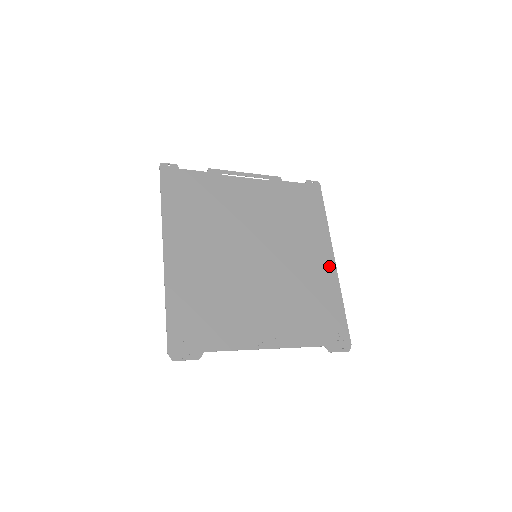
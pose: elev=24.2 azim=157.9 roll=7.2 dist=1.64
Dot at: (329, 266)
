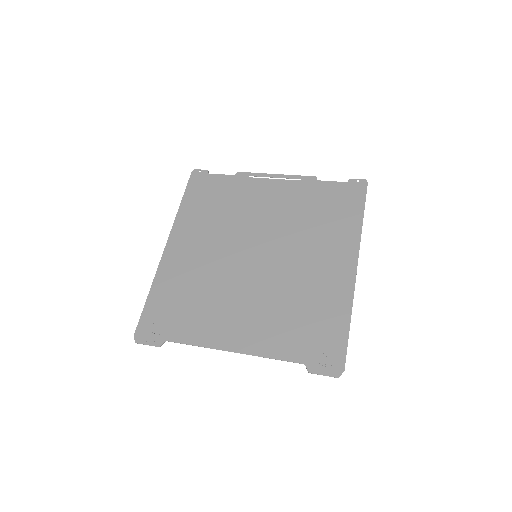
Dot at: (346, 274)
